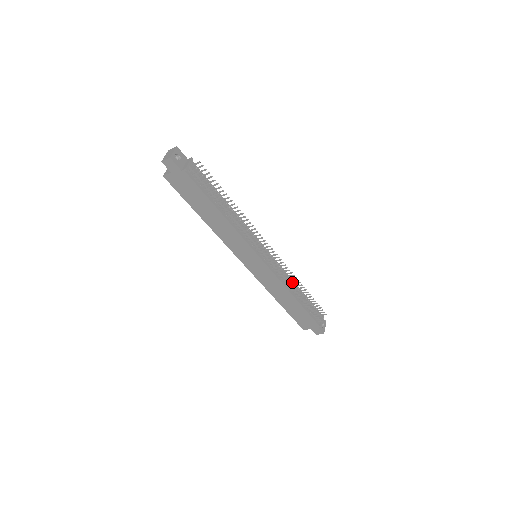
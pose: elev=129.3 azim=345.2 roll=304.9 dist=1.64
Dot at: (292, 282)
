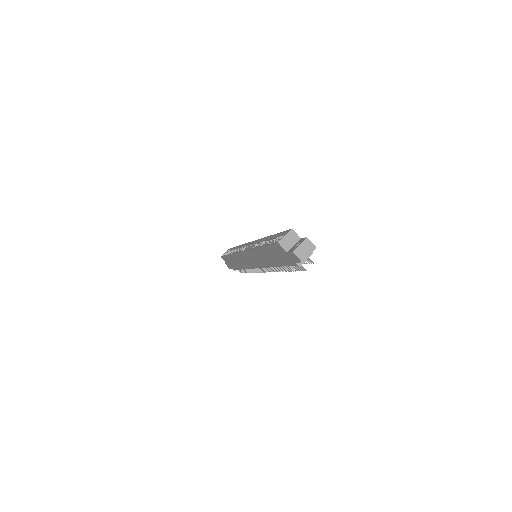
Dot at: occluded
